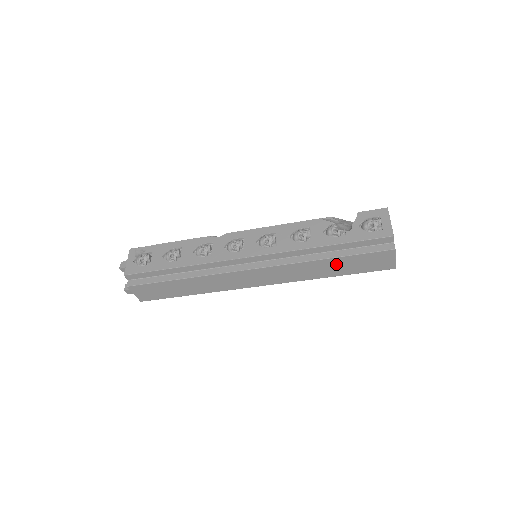
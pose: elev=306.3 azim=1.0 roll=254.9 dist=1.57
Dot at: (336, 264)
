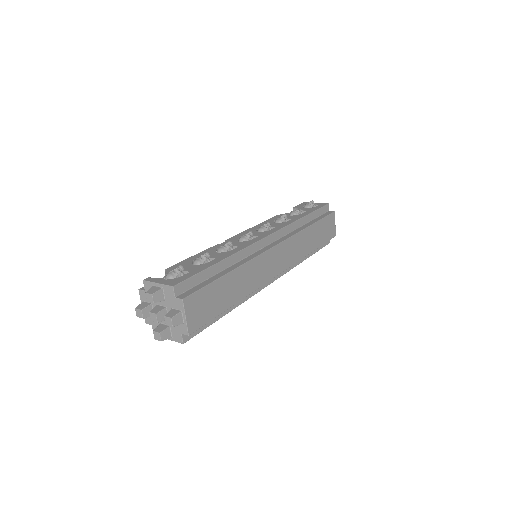
Dot at: (314, 232)
